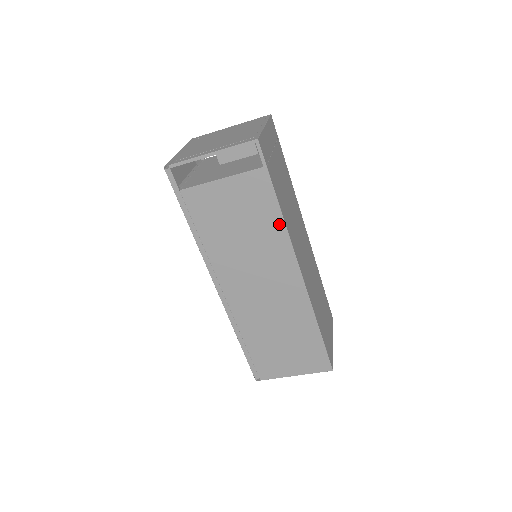
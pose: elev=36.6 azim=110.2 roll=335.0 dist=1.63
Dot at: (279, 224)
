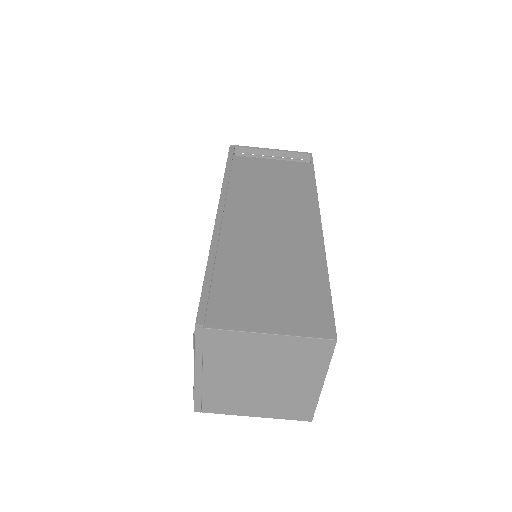
Dot at: (311, 190)
